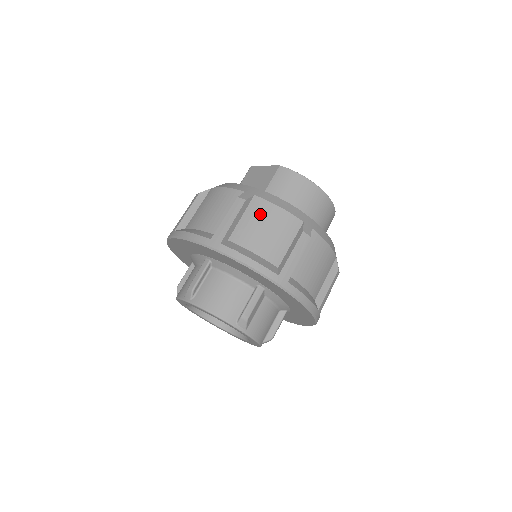
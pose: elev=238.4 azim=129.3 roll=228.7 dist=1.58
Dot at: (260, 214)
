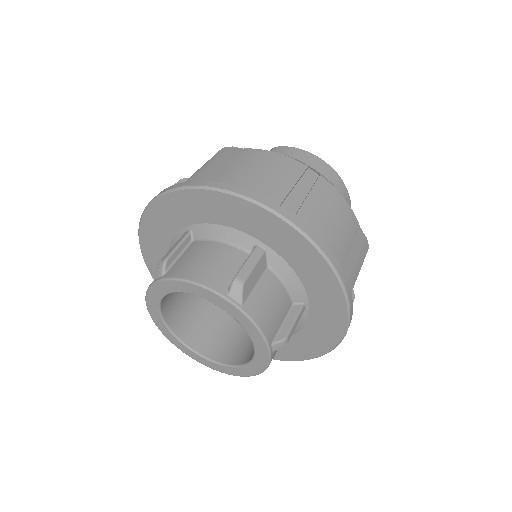
Dot at: (251, 159)
